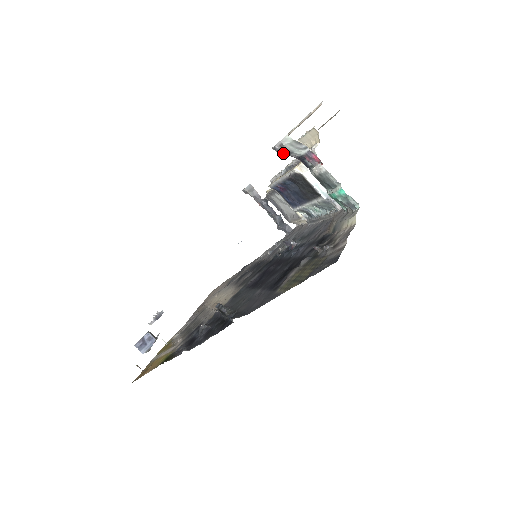
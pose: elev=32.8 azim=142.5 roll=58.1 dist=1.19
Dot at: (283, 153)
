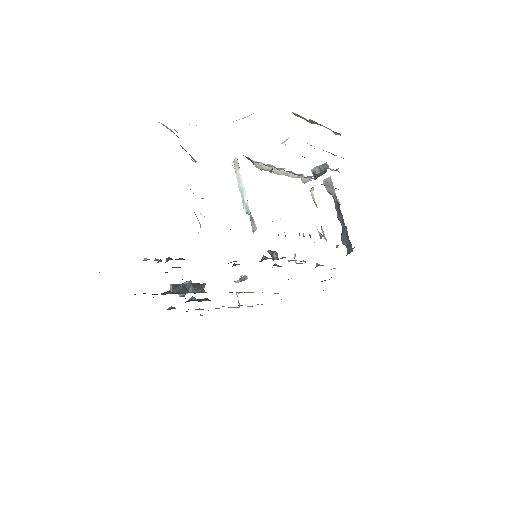
Dot at: occluded
